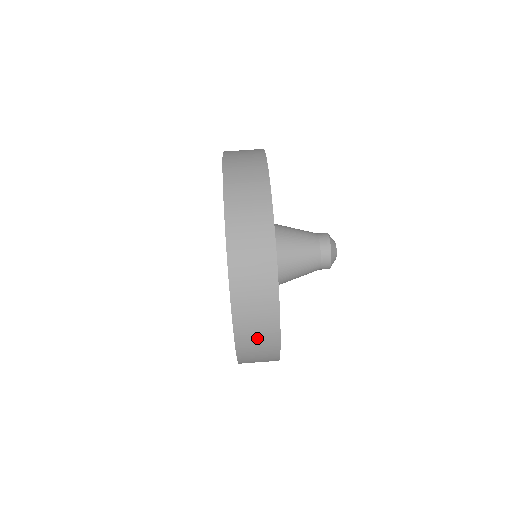
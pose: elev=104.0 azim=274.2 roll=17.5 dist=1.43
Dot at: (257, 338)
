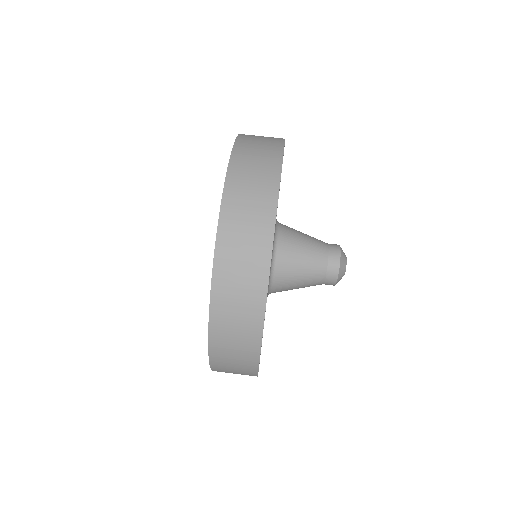
Dot at: (238, 295)
